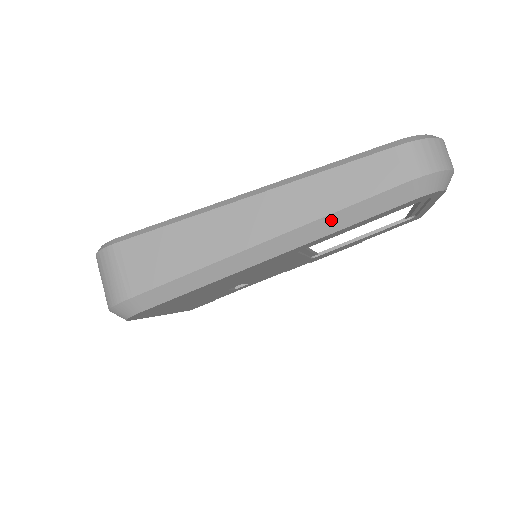
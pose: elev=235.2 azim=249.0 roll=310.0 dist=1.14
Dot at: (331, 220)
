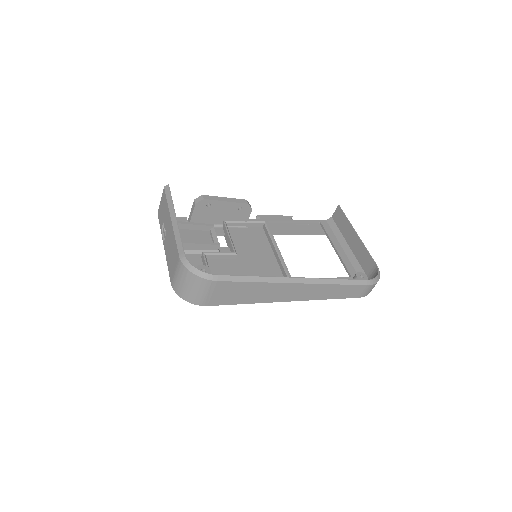
Dot at: (321, 299)
